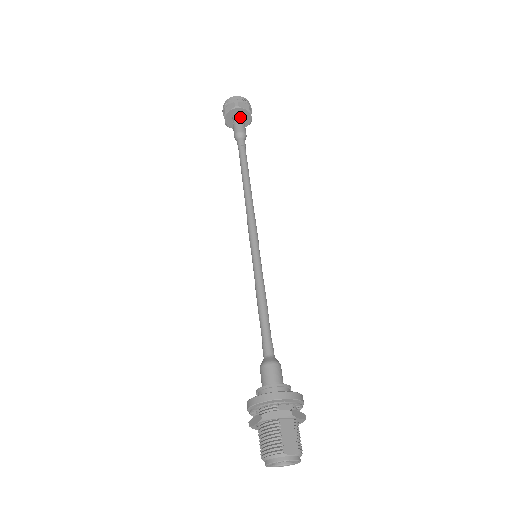
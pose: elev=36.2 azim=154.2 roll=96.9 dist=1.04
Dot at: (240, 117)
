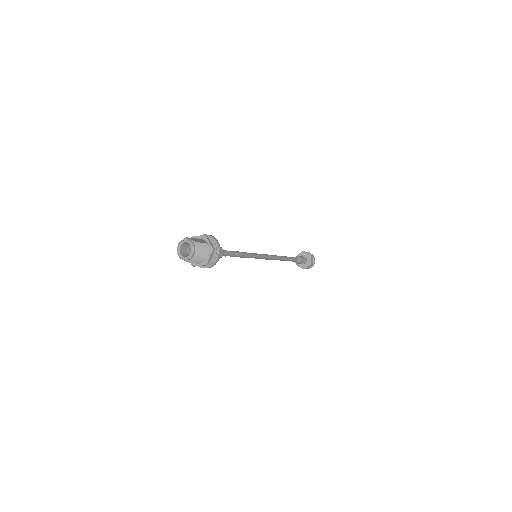
Dot at: occluded
